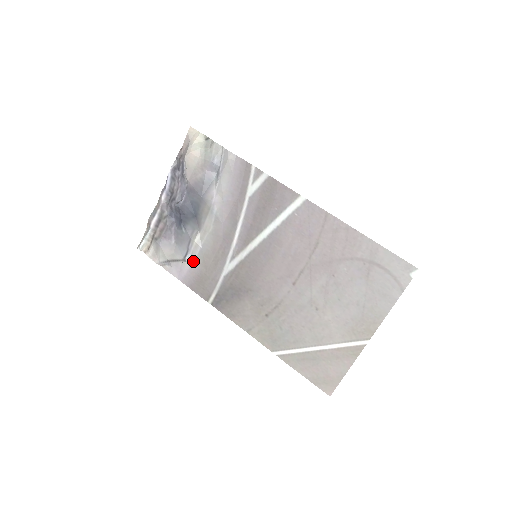
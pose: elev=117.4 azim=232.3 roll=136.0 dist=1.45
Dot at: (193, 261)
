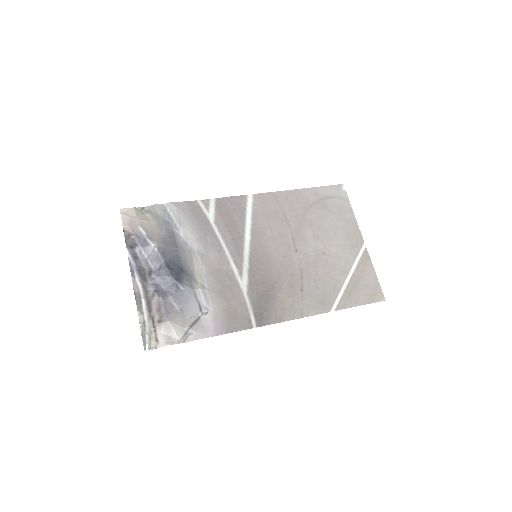
Dot at: (211, 308)
